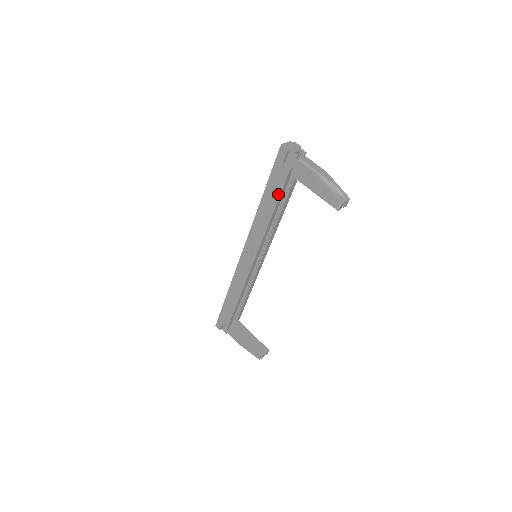
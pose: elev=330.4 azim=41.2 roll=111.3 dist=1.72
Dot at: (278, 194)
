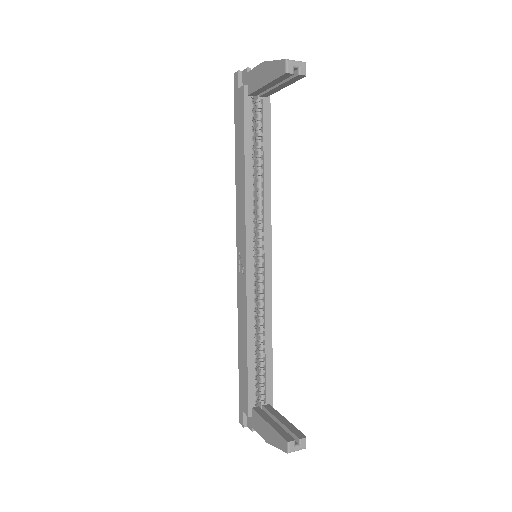
Dot at: (243, 129)
